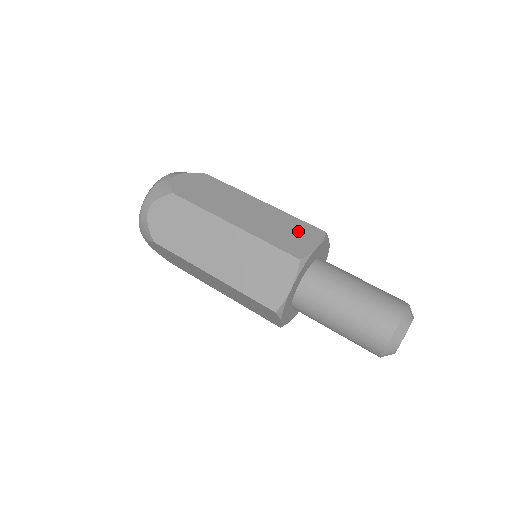
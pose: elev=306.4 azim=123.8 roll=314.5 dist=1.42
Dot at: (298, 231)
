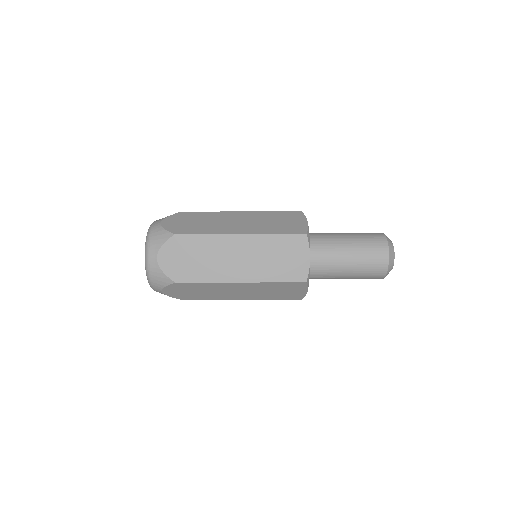
Dot at: occluded
